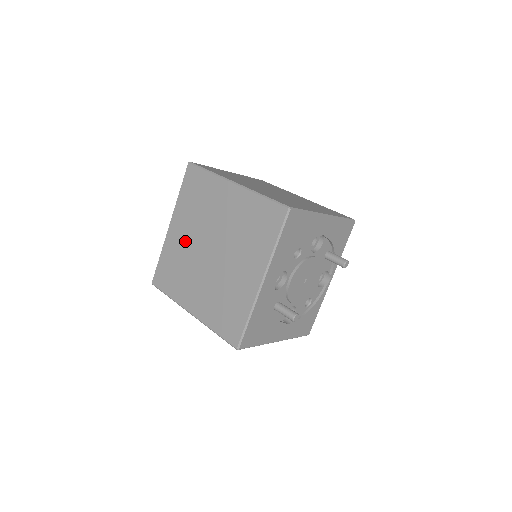
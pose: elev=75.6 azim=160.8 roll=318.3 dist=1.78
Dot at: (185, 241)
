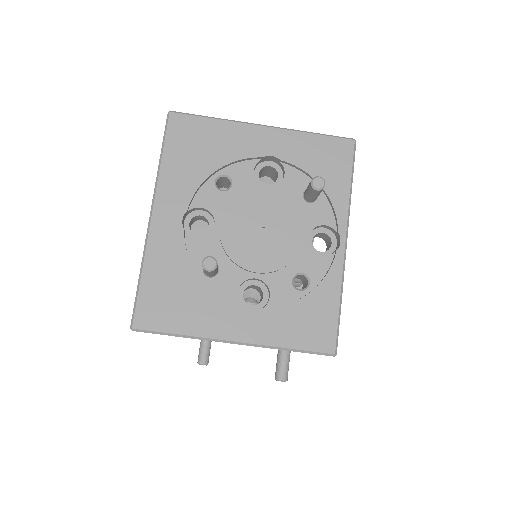
Dot at: occluded
